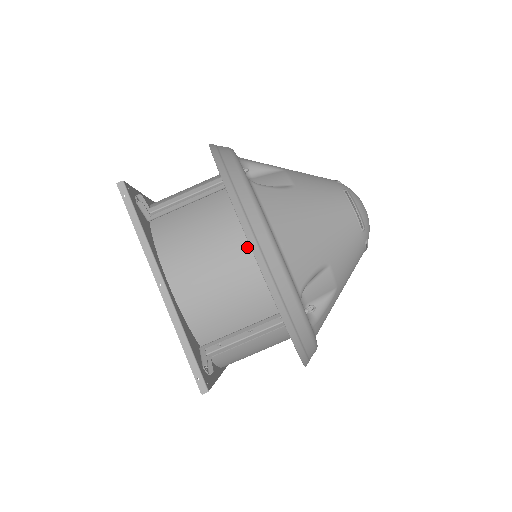
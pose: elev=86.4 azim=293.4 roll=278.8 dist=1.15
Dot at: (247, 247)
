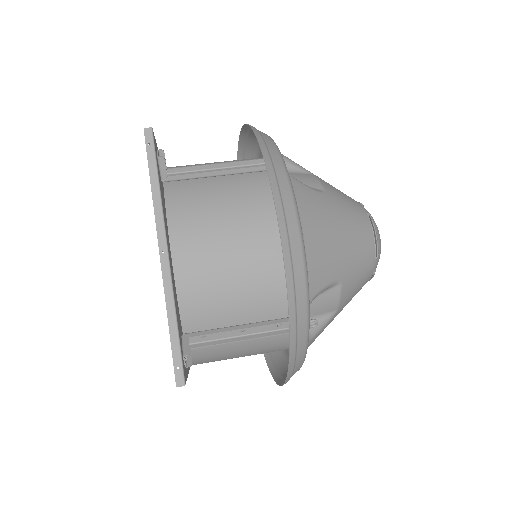
Dot at: (268, 238)
